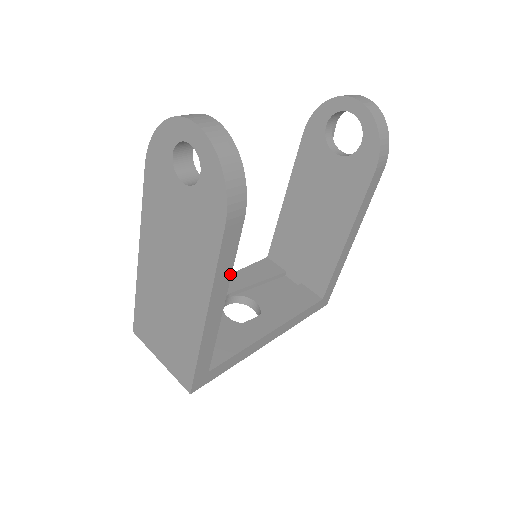
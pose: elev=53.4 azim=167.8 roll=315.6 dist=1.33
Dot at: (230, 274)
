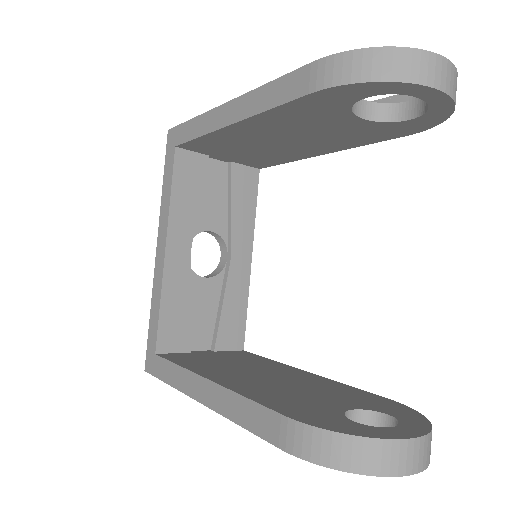
Dot at: occluded
